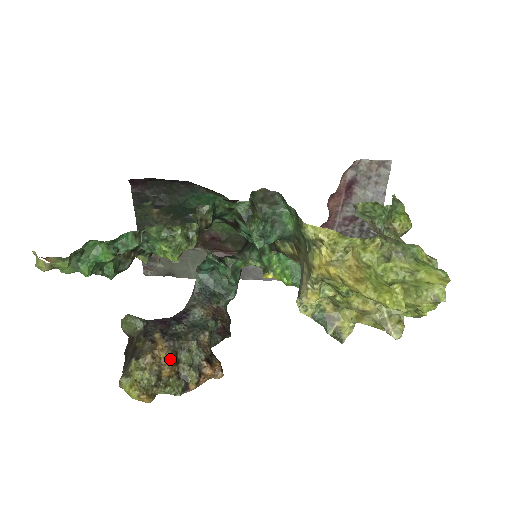
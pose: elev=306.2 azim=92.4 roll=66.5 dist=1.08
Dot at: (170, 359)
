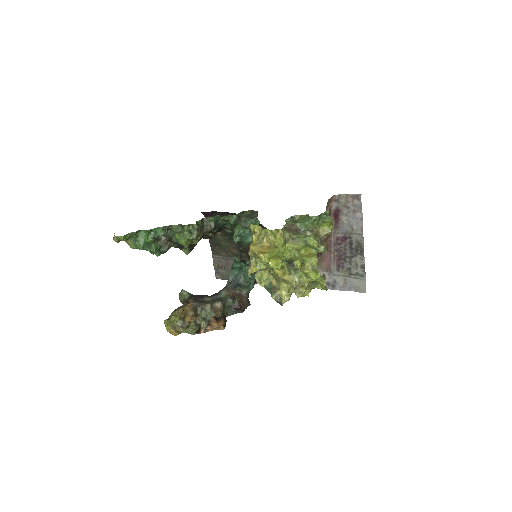
Dot at: (191, 311)
